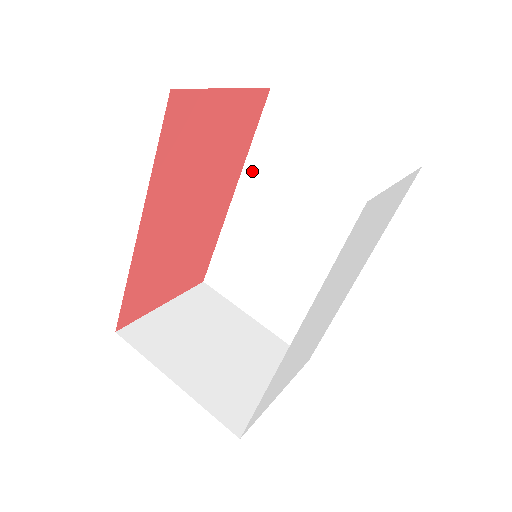
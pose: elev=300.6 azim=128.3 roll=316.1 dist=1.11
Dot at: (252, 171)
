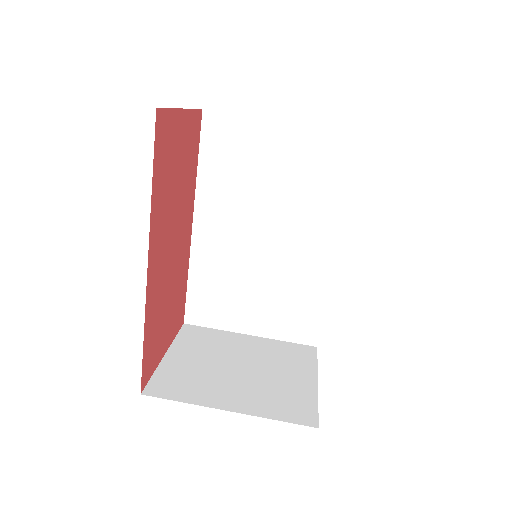
Dot at: (206, 192)
